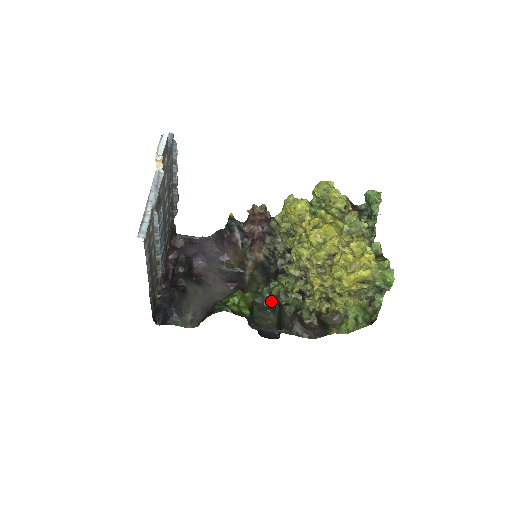
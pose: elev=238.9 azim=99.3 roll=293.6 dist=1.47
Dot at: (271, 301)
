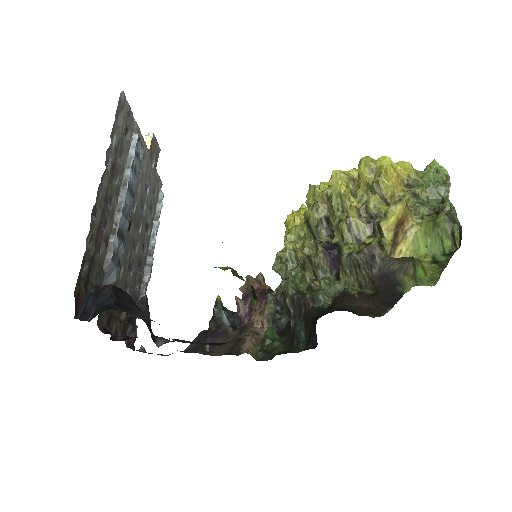
Dot at: (289, 344)
